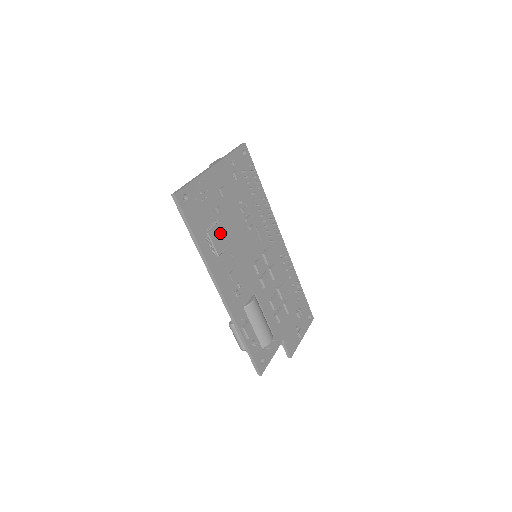
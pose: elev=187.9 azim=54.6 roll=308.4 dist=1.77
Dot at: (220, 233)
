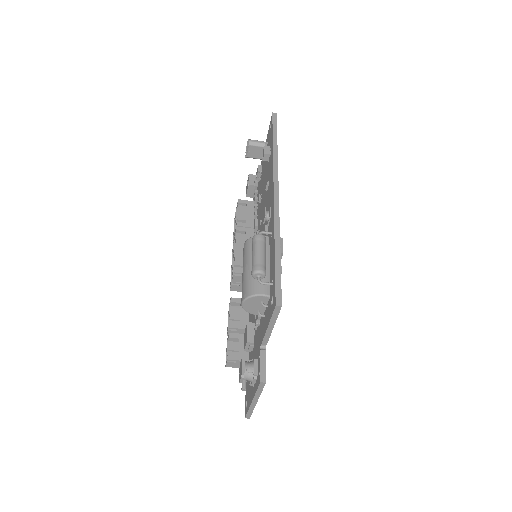
Dot at: occluded
